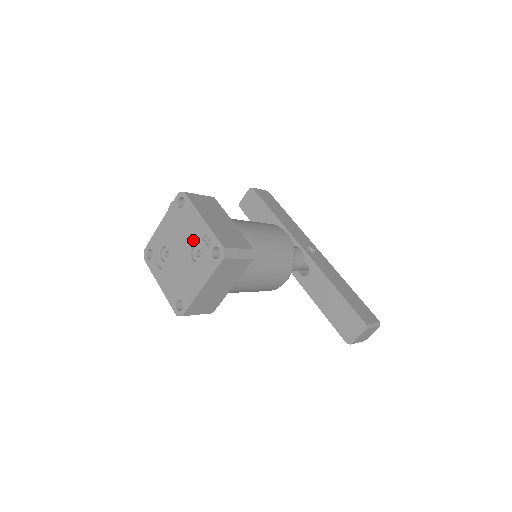
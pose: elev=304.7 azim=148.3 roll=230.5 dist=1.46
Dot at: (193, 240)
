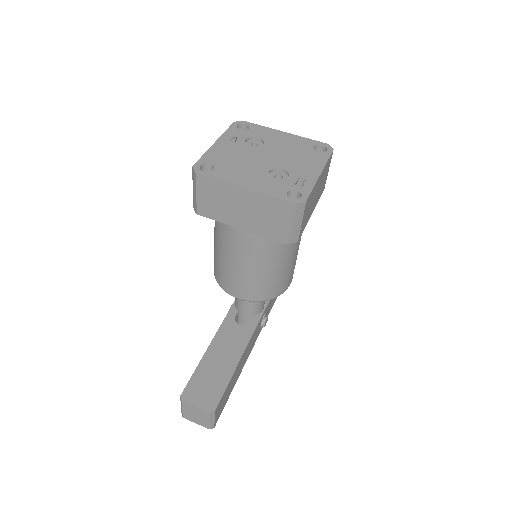
Dot at: (291, 168)
